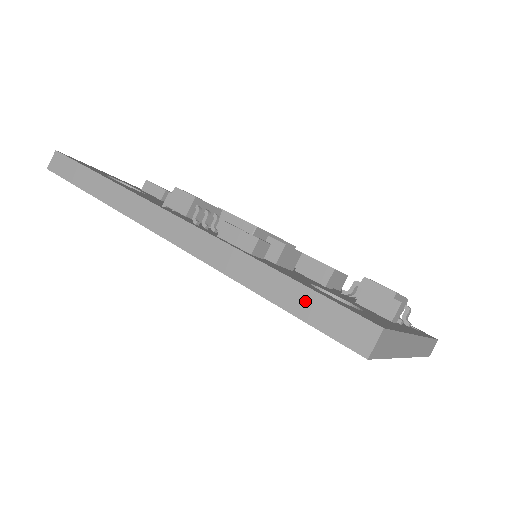
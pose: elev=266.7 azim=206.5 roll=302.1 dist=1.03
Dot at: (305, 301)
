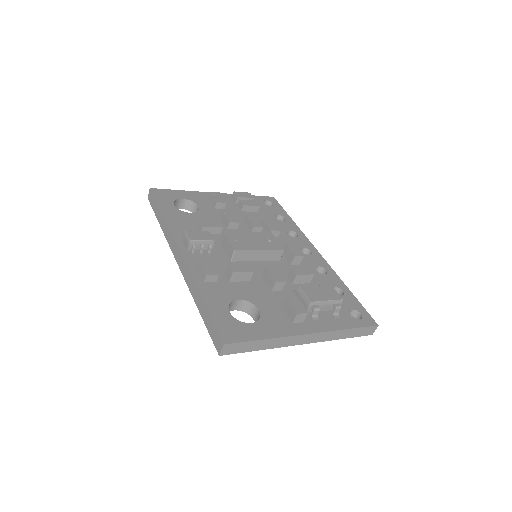
Dot at: (207, 319)
